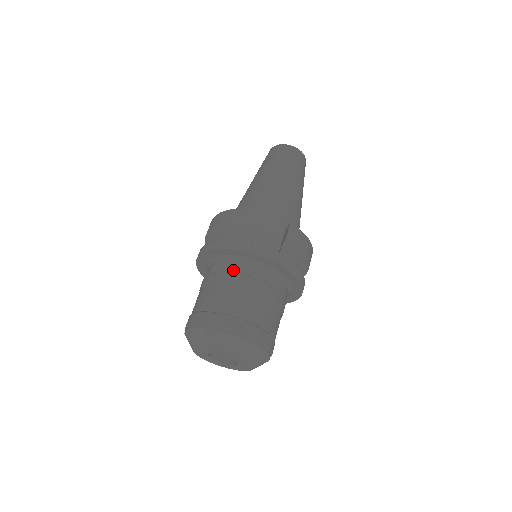
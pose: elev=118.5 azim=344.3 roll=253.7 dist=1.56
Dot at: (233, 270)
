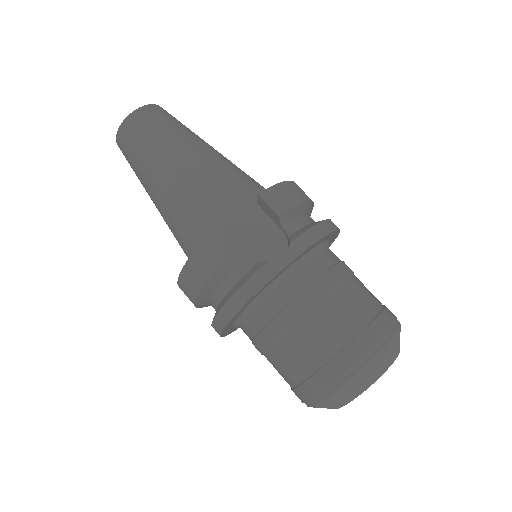
Dot at: (277, 309)
